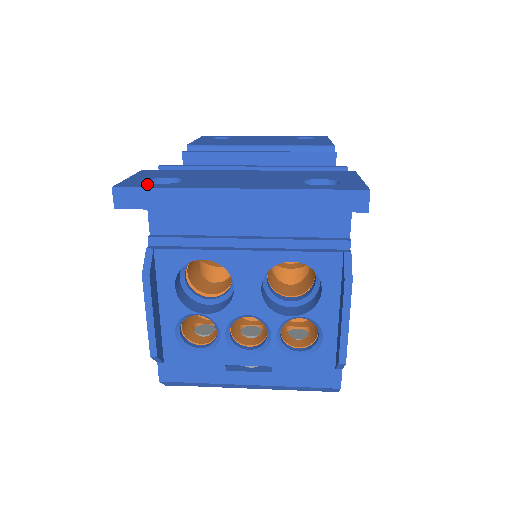
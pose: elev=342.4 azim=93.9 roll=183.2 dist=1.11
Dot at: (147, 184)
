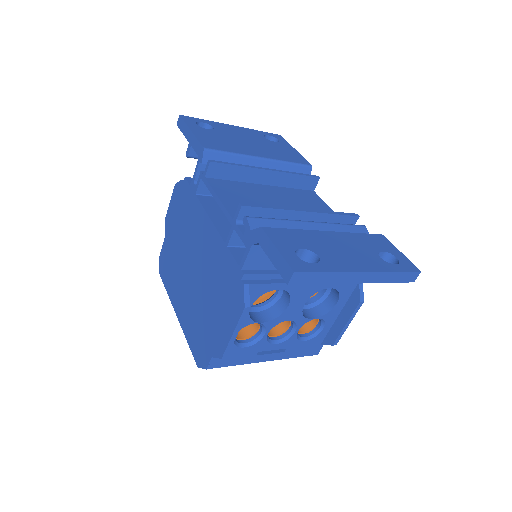
Dot at: (308, 265)
